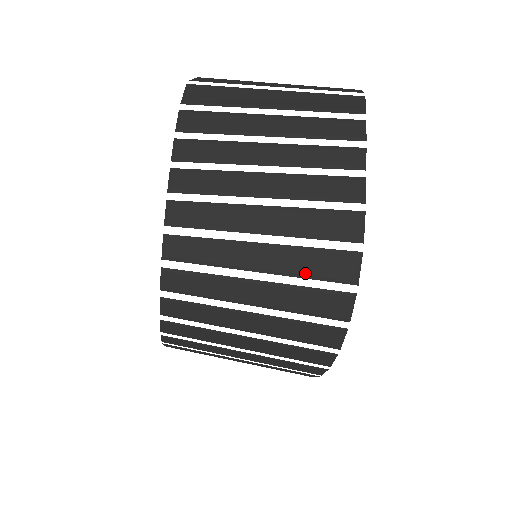
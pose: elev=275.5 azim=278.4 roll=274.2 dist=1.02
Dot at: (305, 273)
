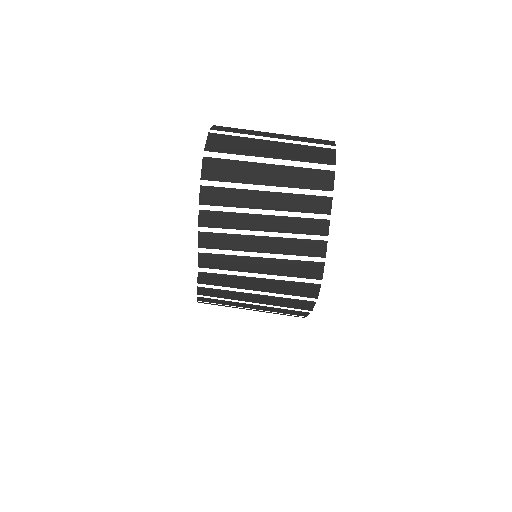
Dot at: (286, 293)
